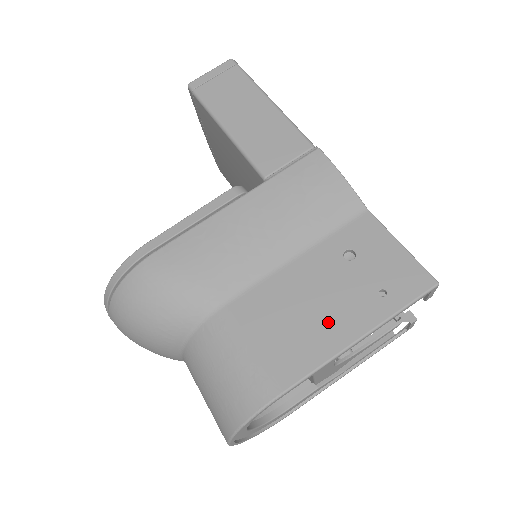
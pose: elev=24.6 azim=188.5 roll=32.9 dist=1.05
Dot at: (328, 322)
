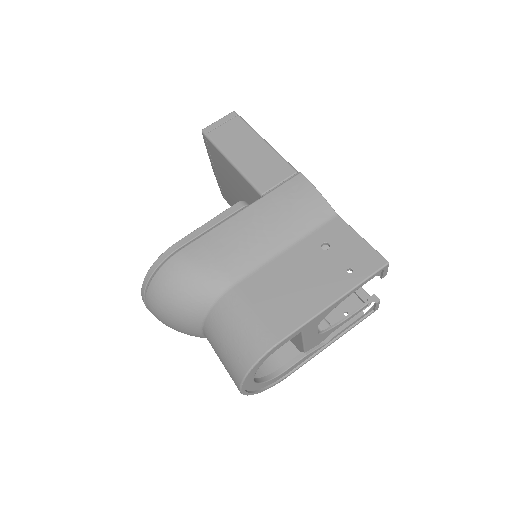
Dot at: (311, 292)
